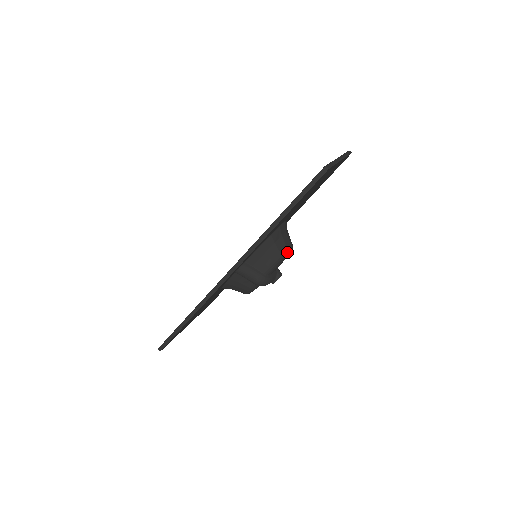
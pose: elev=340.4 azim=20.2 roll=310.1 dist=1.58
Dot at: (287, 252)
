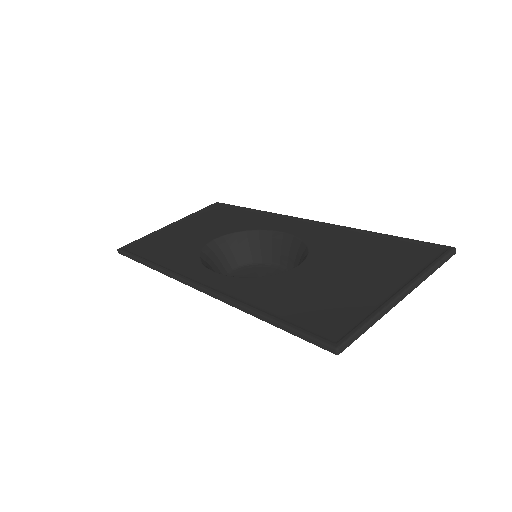
Dot at: occluded
